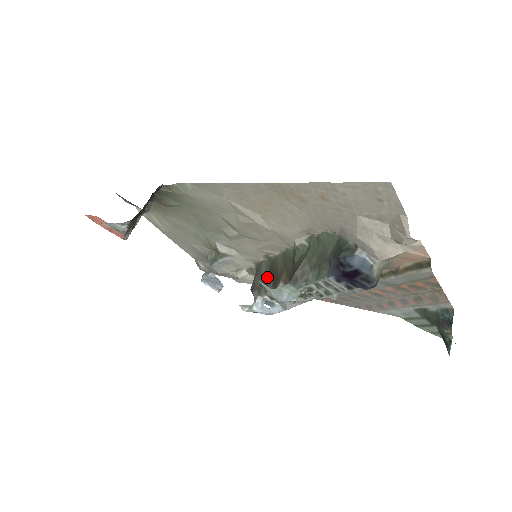
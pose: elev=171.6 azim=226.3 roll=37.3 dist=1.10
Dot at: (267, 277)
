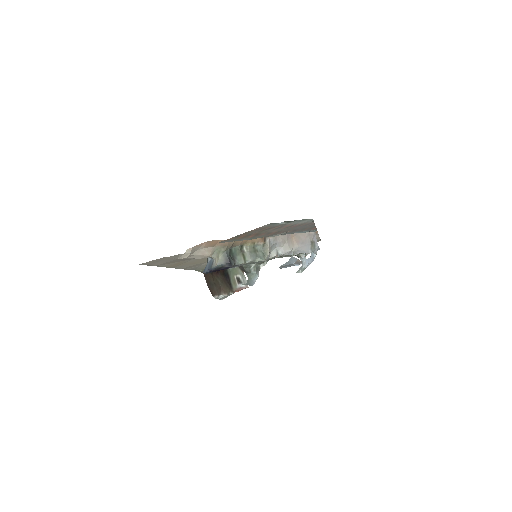
Dot at: occluded
